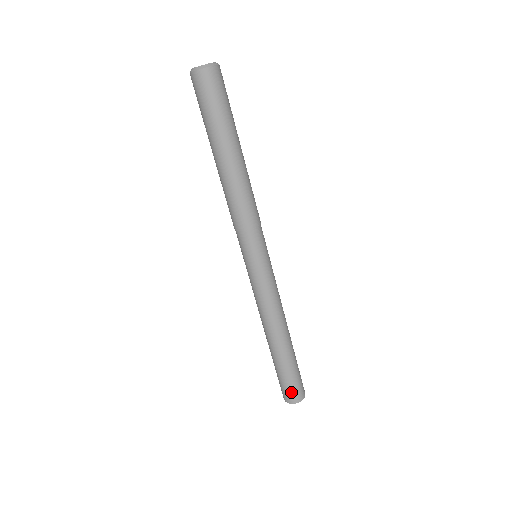
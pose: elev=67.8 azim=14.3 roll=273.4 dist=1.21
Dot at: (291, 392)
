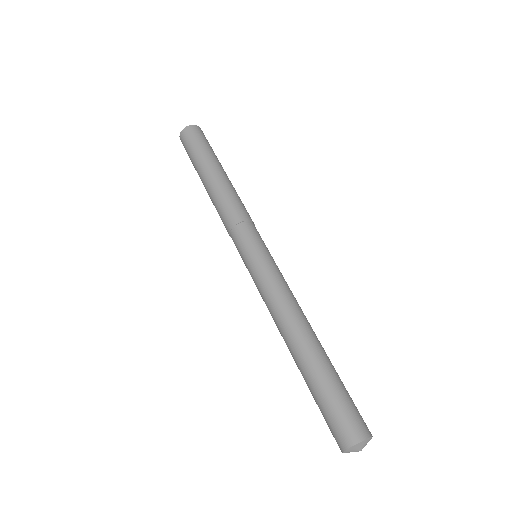
Dot at: (352, 418)
